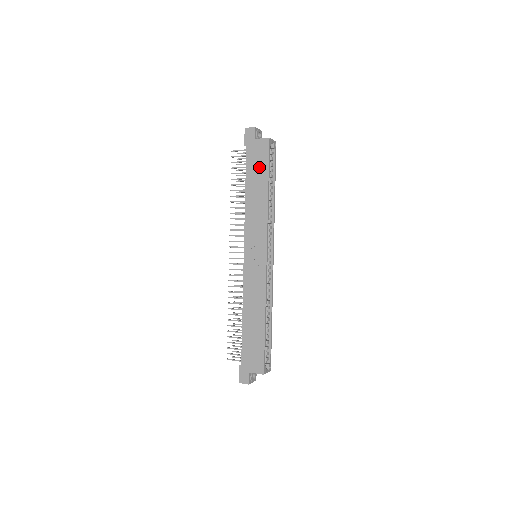
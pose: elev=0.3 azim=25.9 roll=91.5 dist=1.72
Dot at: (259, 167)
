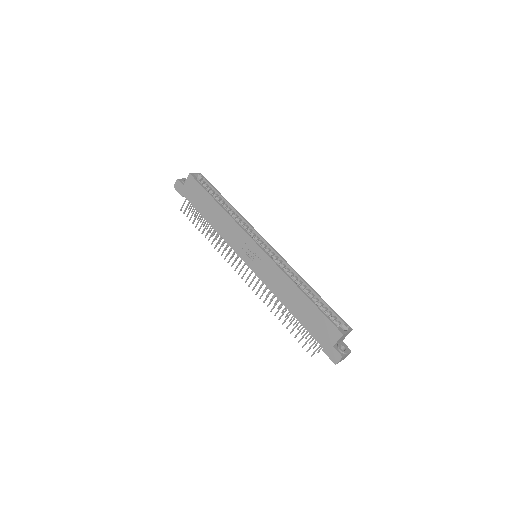
Dot at: (200, 197)
